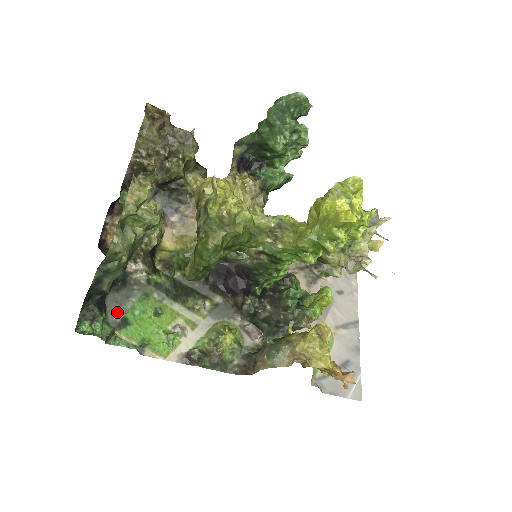
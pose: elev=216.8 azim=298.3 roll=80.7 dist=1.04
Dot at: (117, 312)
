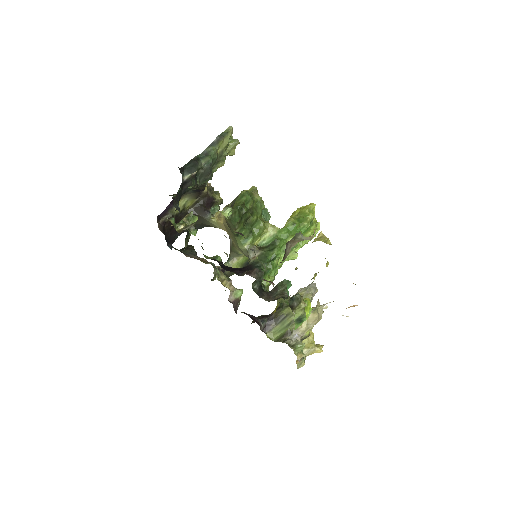
Dot at: occluded
